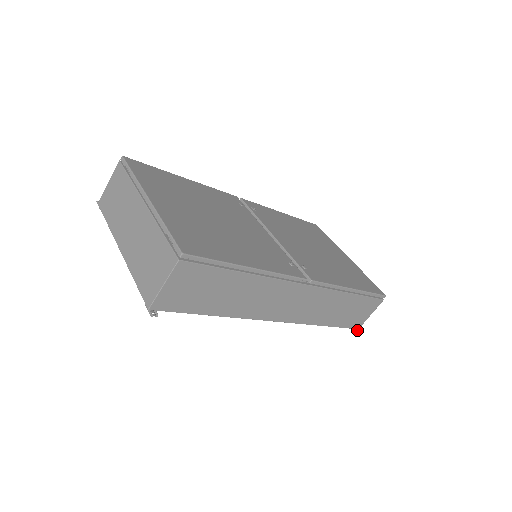
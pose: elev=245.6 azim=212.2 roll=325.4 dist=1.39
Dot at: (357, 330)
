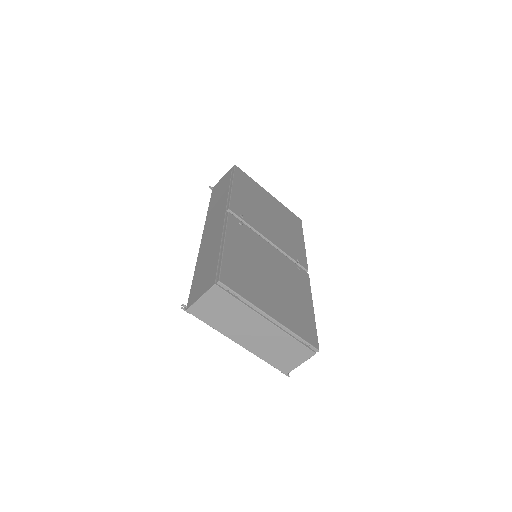
Dot at: occluded
